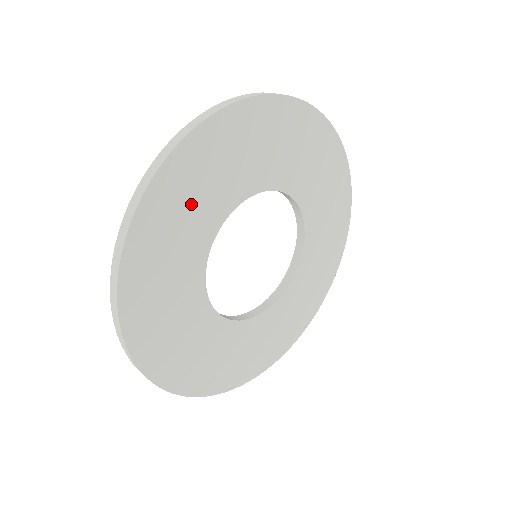
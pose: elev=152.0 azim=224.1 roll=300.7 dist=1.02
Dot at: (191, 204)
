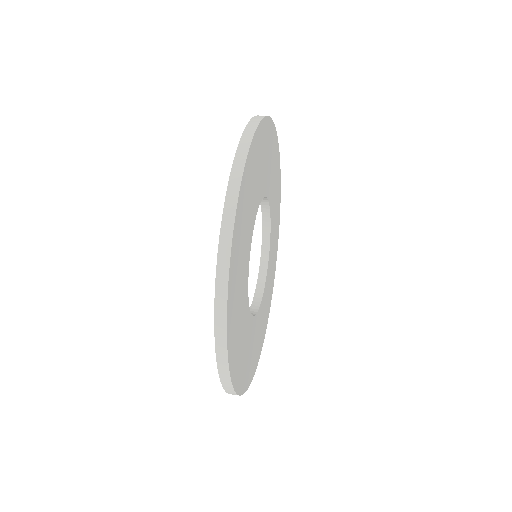
Dot at: (243, 242)
